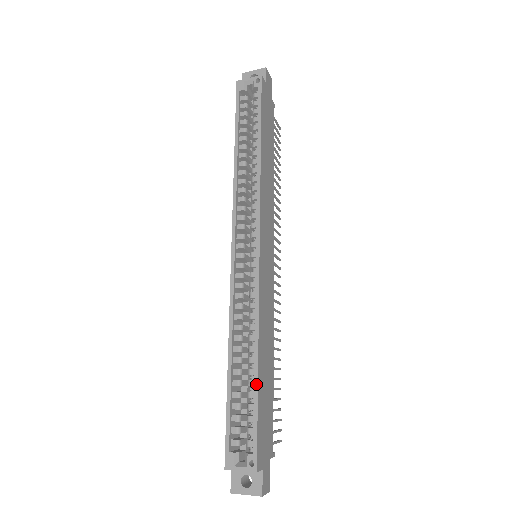
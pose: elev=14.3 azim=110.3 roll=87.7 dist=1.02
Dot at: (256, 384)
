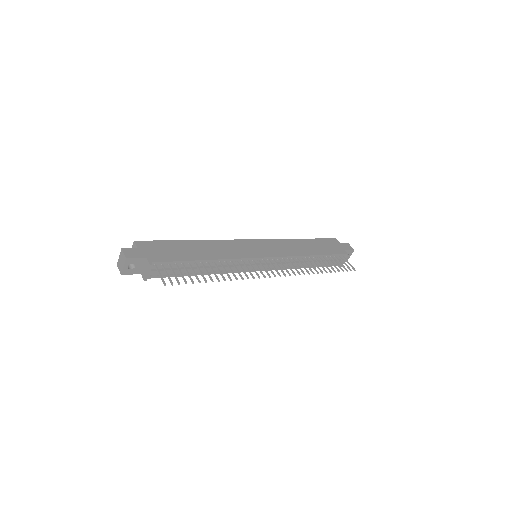
Dot at: (181, 241)
